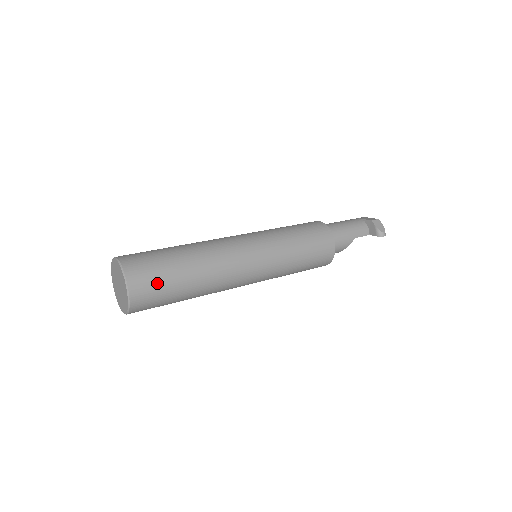
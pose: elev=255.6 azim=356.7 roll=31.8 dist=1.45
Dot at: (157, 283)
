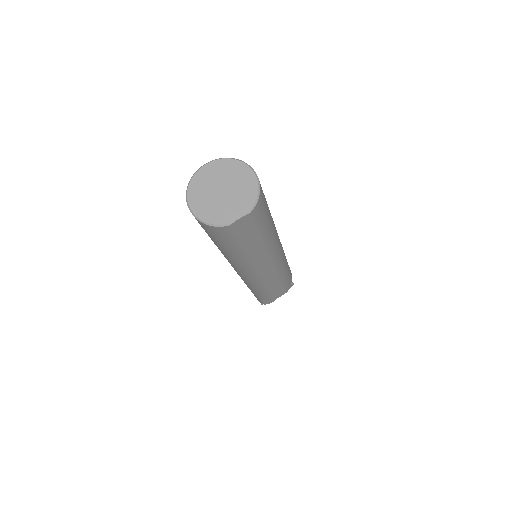
Dot at: occluded
